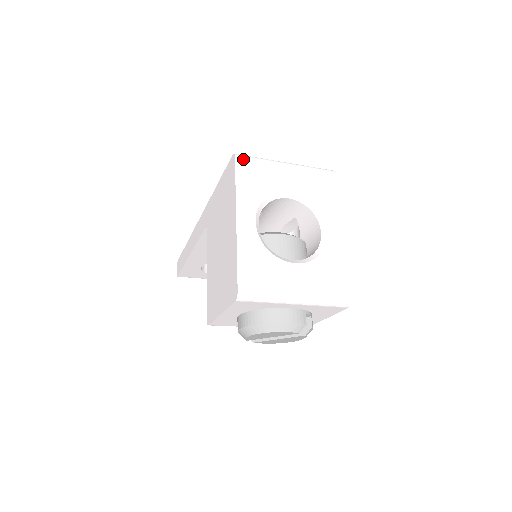
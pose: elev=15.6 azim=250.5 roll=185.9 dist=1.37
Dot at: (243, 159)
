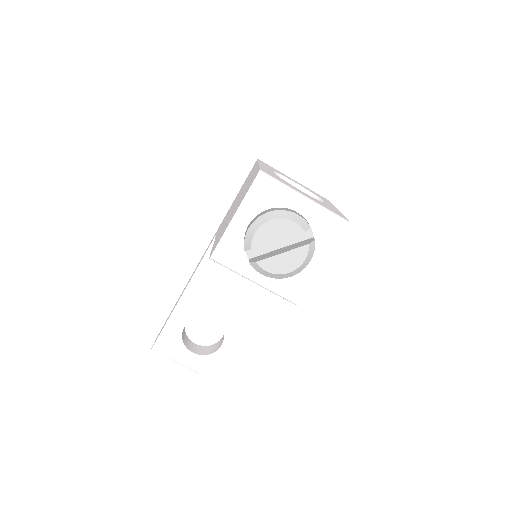
Dot at: (263, 162)
